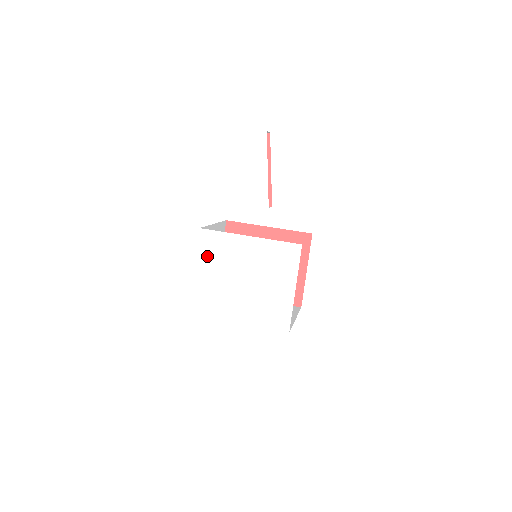
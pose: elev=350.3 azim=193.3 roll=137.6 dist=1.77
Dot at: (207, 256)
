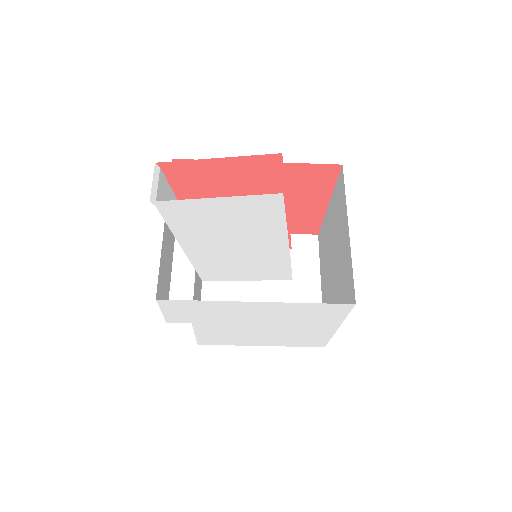
Dot at: (182, 317)
